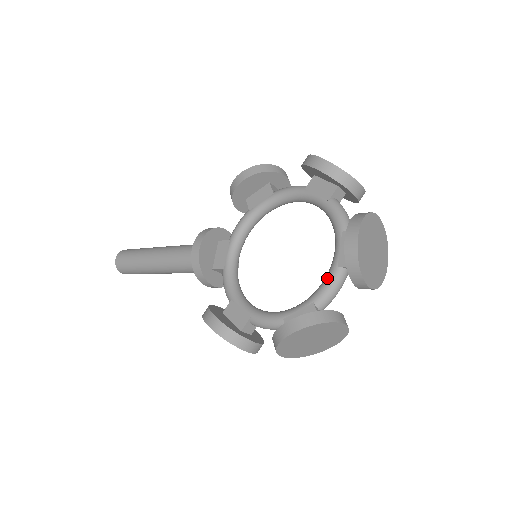
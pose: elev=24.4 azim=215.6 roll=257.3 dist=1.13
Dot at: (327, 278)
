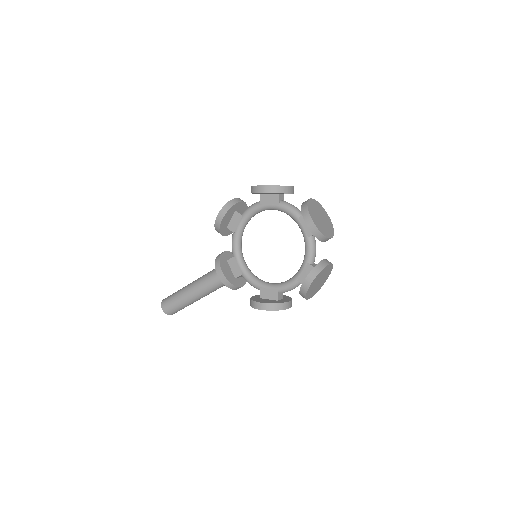
Dot at: (306, 246)
